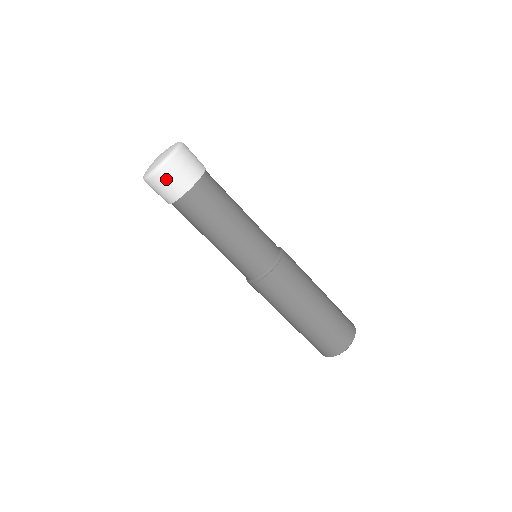
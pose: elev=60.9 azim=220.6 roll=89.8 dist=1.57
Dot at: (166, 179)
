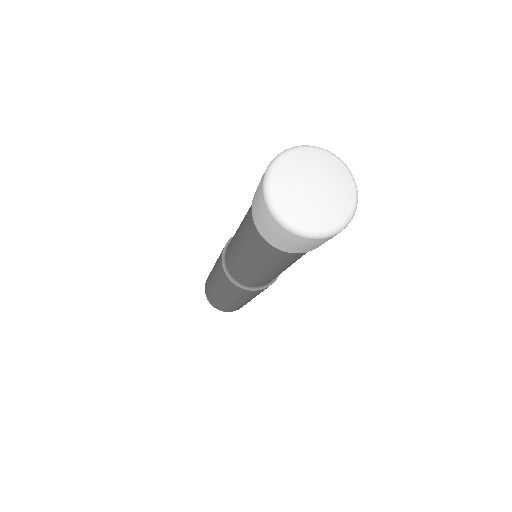
Dot at: (272, 226)
